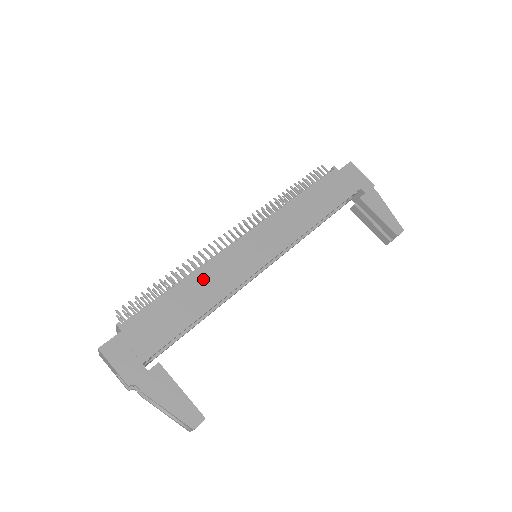
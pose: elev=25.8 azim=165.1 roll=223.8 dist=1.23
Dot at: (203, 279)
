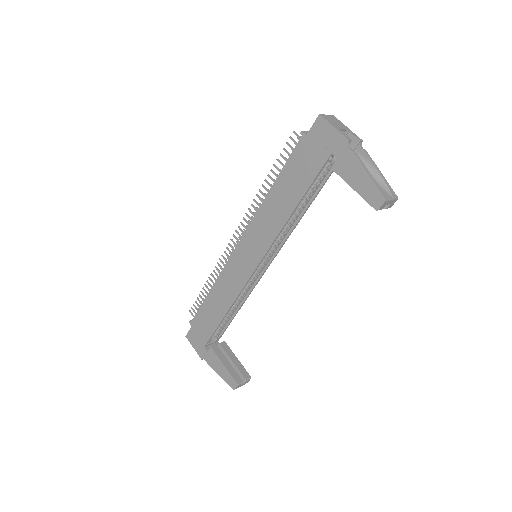
Dot at: (220, 288)
